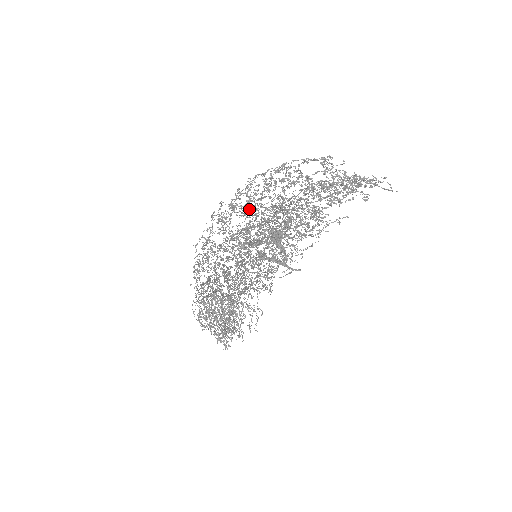
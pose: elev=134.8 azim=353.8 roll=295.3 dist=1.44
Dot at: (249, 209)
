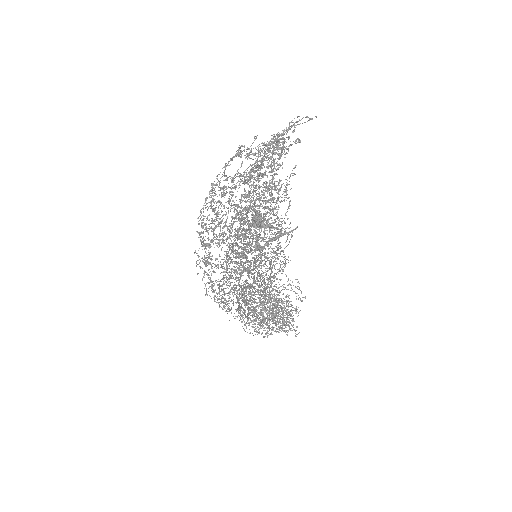
Dot at: (219, 237)
